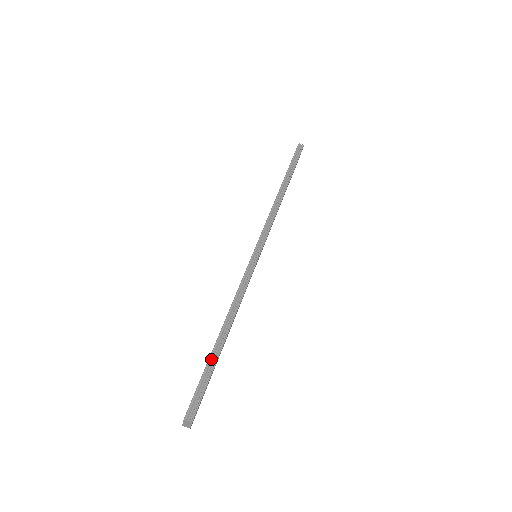
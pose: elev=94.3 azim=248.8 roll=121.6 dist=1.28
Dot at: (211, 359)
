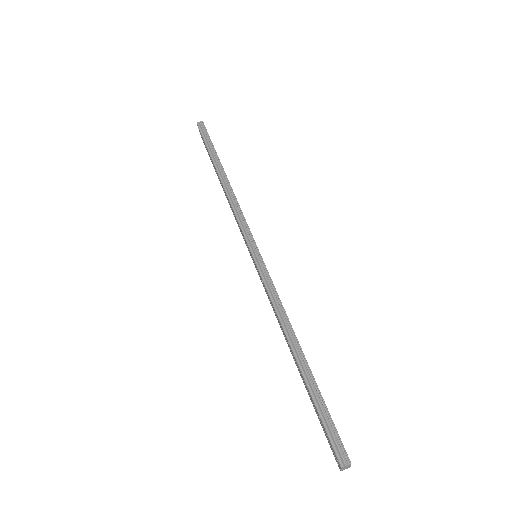
Dot at: (310, 388)
